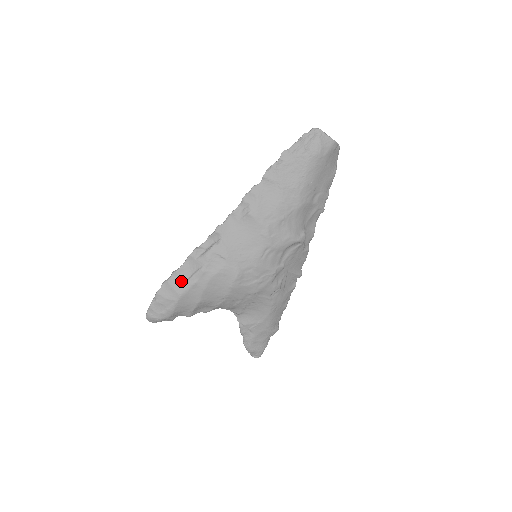
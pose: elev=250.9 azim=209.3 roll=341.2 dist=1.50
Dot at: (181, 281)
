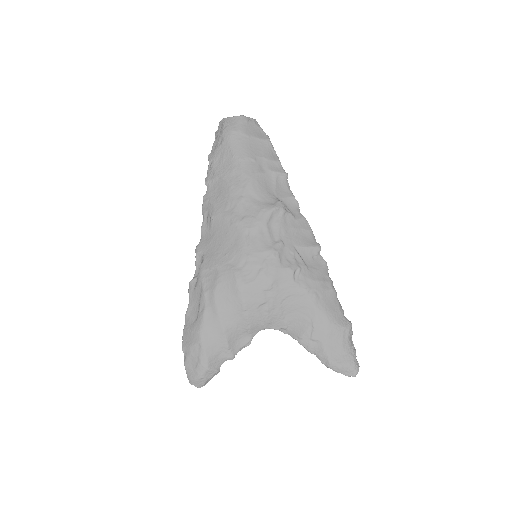
Dot at: (194, 319)
